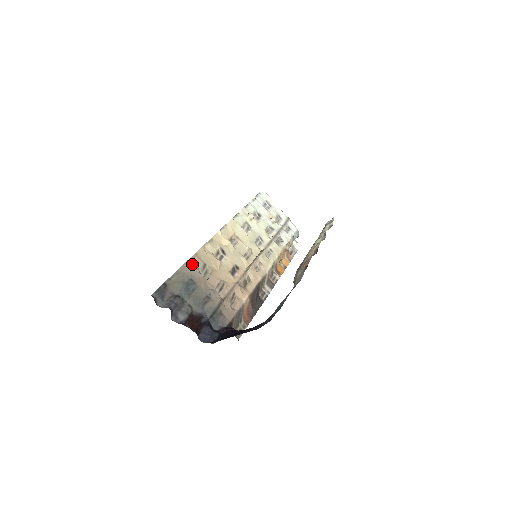
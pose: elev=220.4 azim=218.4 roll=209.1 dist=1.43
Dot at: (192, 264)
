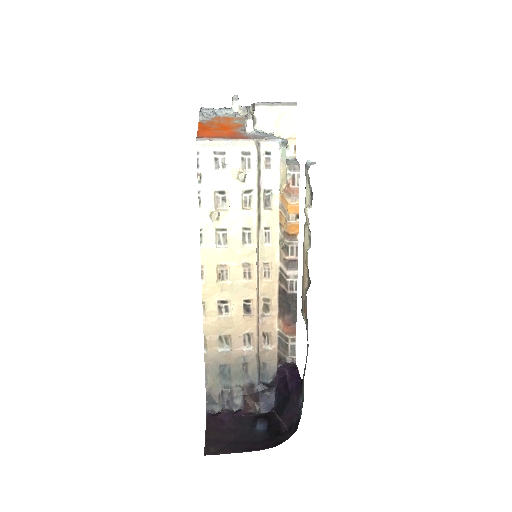
Dot at: (210, 350)
